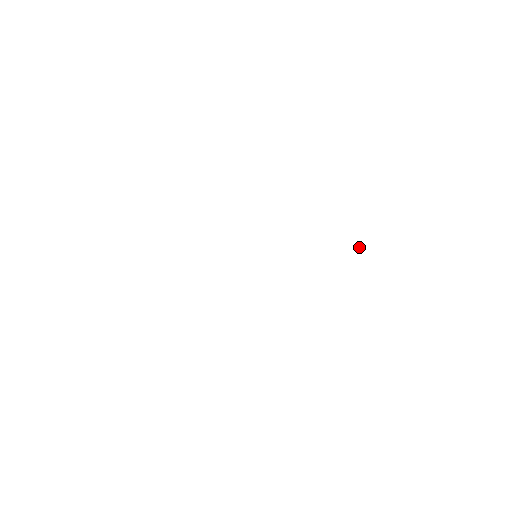
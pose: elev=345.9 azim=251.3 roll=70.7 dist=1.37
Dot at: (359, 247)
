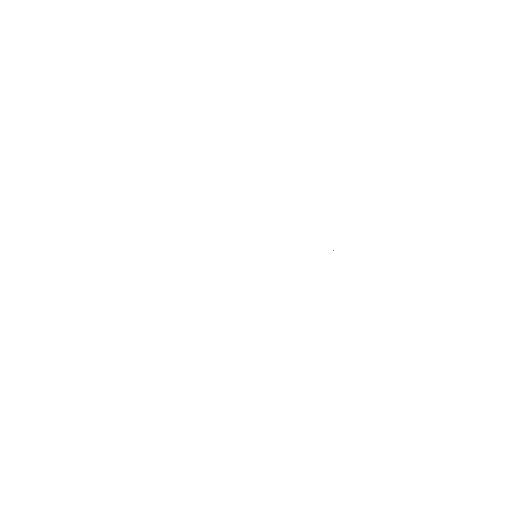
Dot at: occluded
